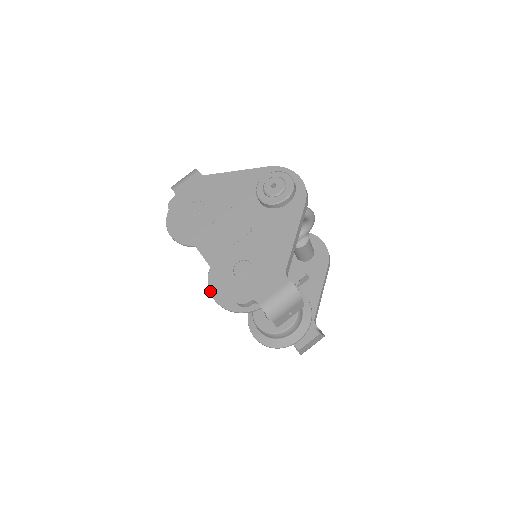
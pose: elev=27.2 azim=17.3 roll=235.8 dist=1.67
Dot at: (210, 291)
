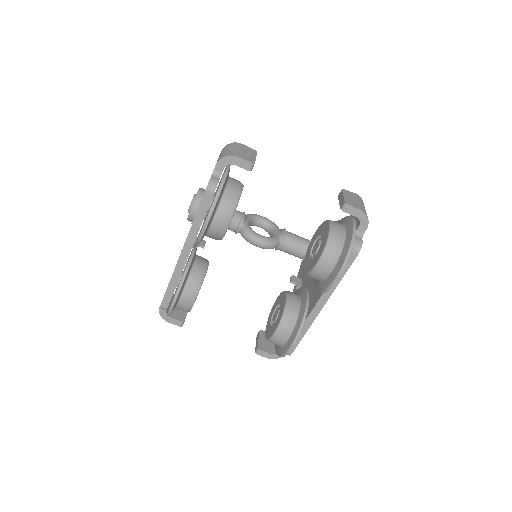
Dot at: (201, 231)
